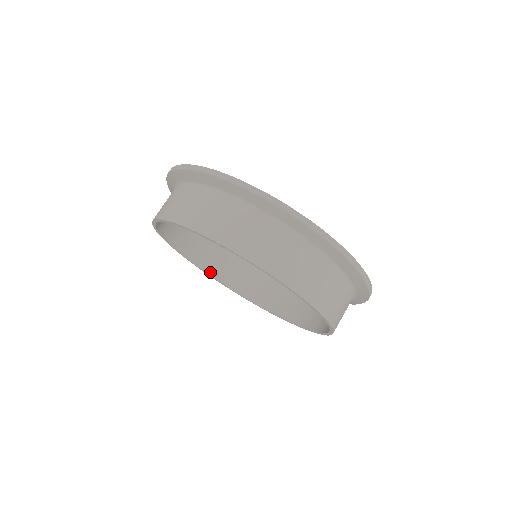
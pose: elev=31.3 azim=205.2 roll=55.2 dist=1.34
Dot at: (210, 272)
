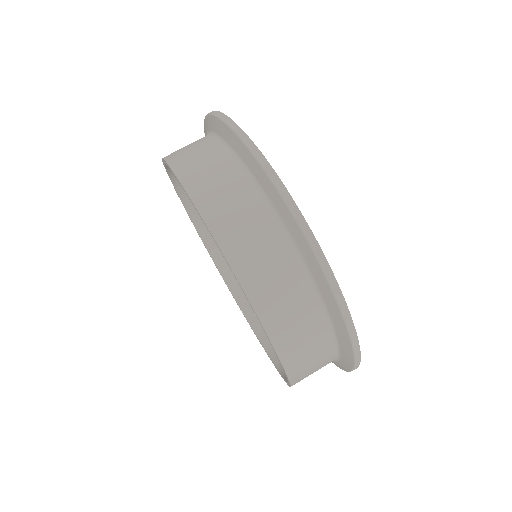
Dot at: occluded
